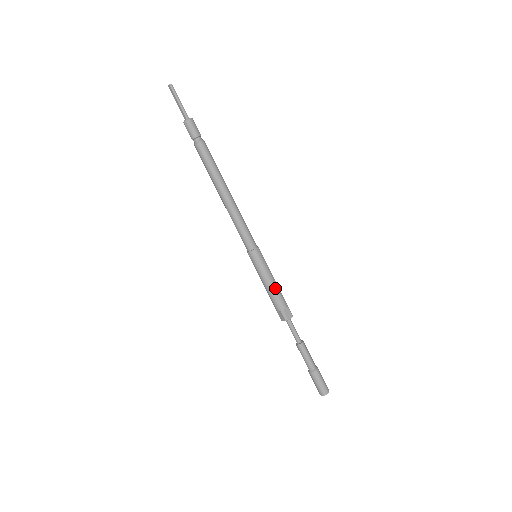
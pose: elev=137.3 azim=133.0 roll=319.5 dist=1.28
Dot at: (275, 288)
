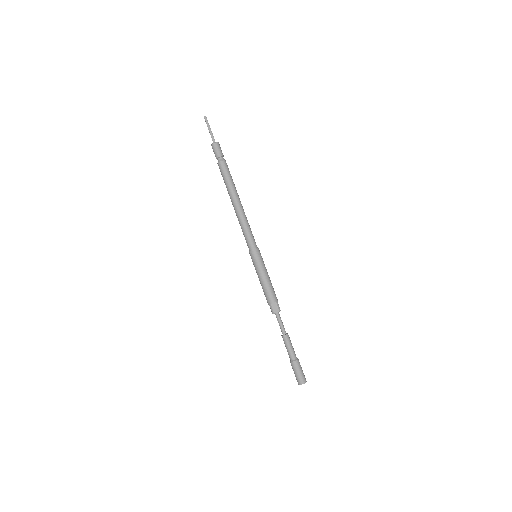
Dot at: (266, 285)
